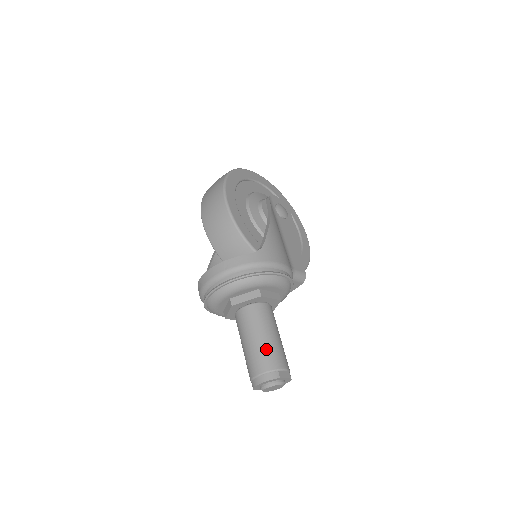
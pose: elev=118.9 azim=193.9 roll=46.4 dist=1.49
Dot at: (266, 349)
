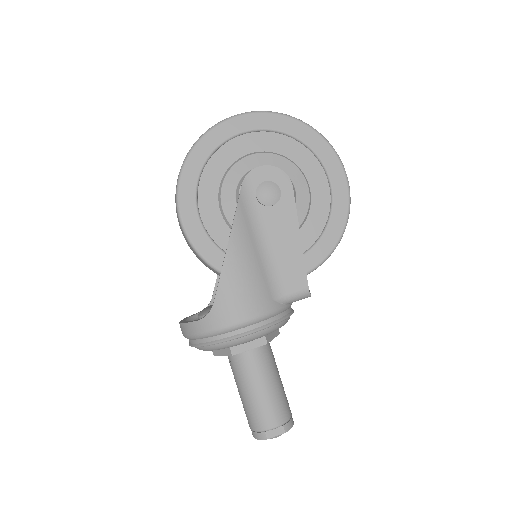
Dot at: (251, 408)
